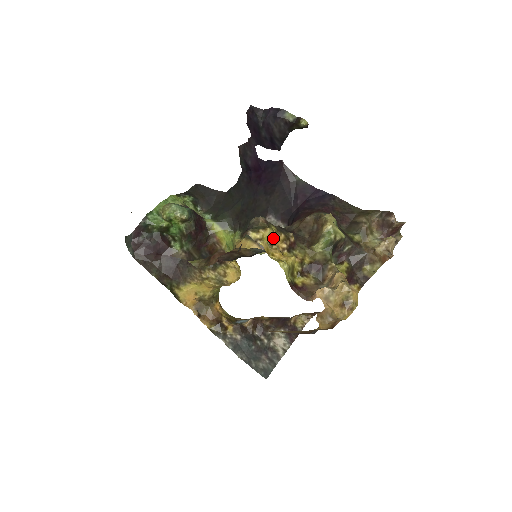
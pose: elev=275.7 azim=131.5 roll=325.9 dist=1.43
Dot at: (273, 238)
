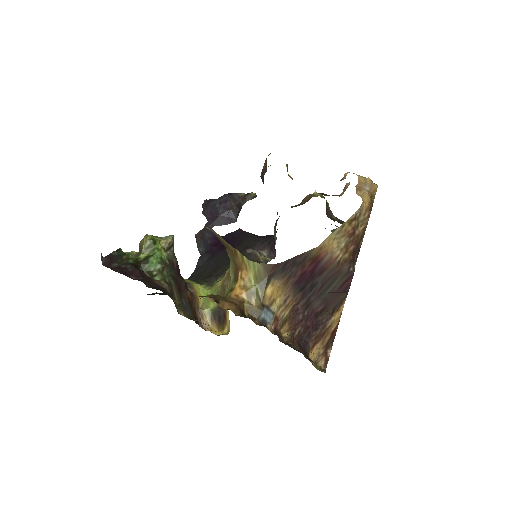
Dot at: (287, 169)
